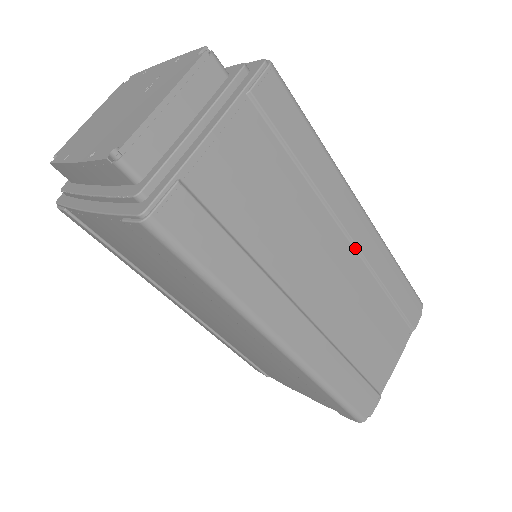
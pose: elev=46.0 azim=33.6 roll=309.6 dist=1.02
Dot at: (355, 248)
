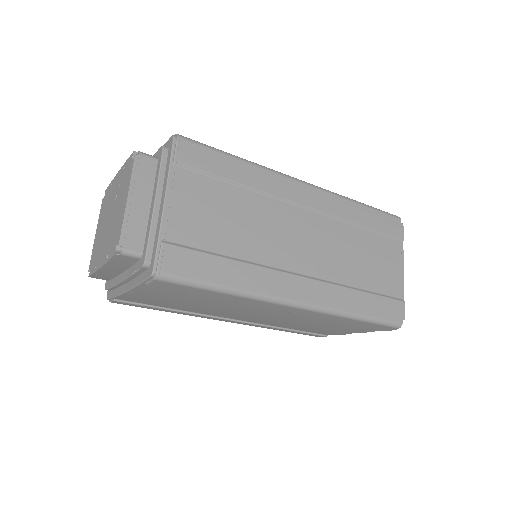
Dot at: (314, 211)
